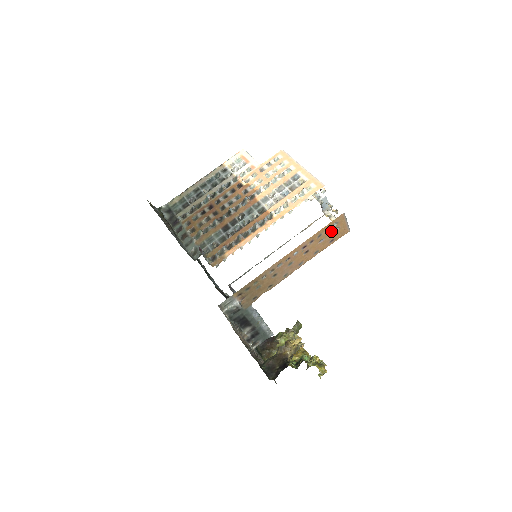
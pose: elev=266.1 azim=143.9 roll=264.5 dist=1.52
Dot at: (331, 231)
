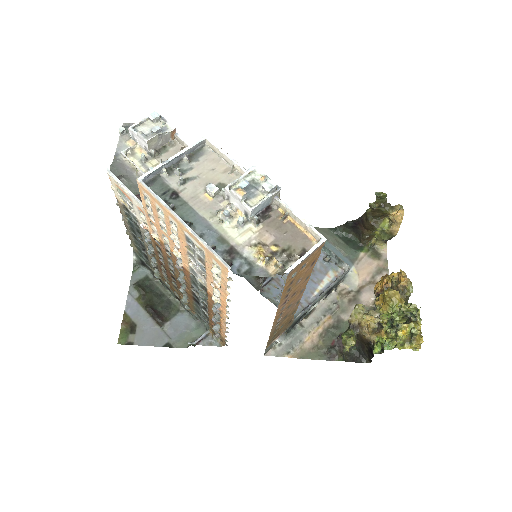
Dot at: (298, 274)
